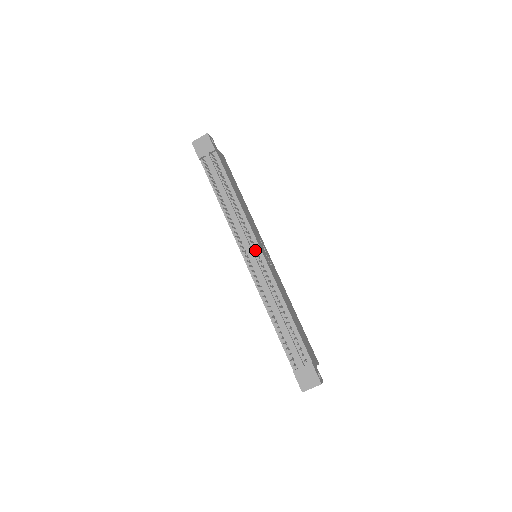
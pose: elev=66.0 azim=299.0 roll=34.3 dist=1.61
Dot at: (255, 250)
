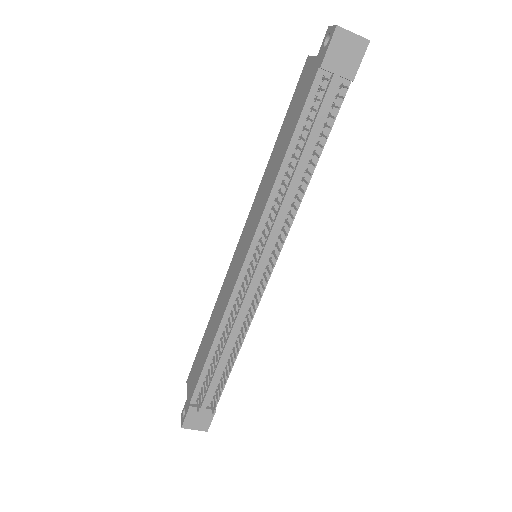
Dot at: (267, 263)
